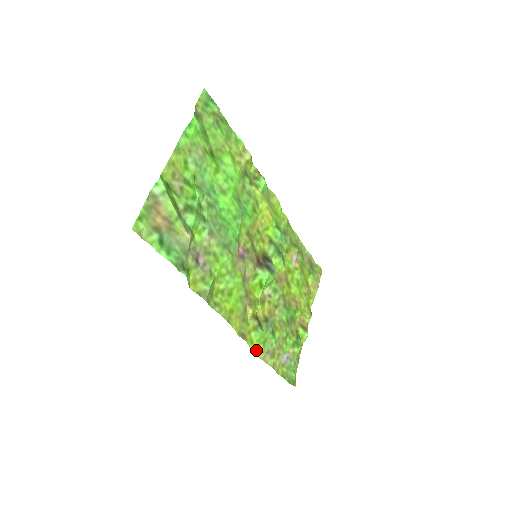
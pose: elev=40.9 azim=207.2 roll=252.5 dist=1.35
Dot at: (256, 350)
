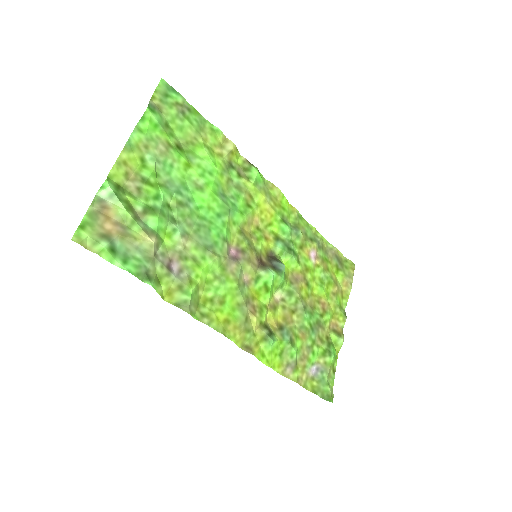
Dot at: (271, 364)
